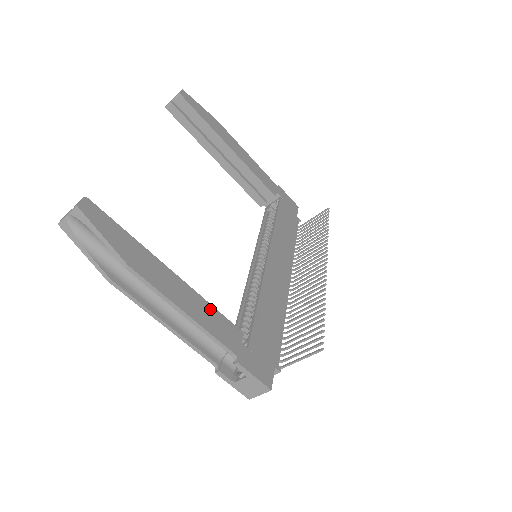
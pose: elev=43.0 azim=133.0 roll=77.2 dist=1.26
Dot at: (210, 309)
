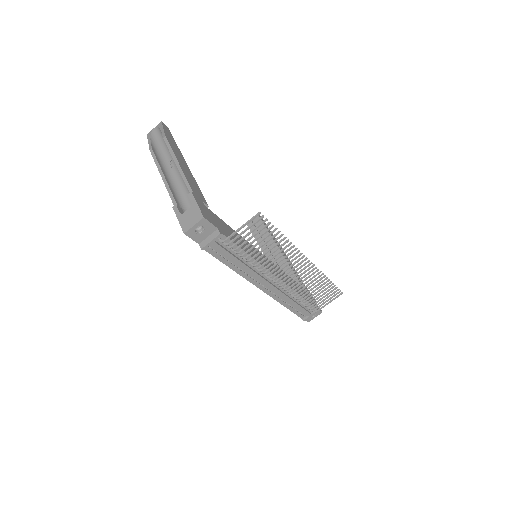
Dot at: (195, 183)
